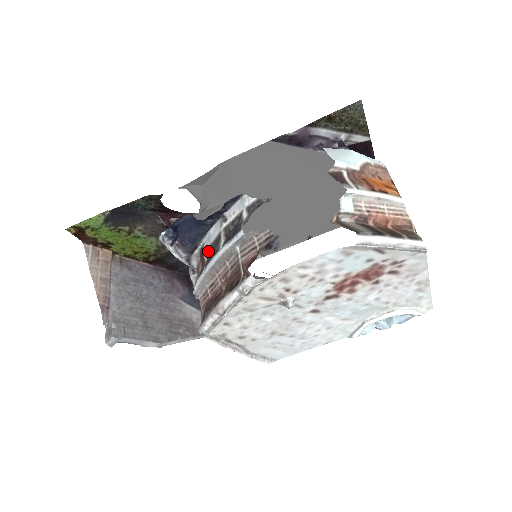
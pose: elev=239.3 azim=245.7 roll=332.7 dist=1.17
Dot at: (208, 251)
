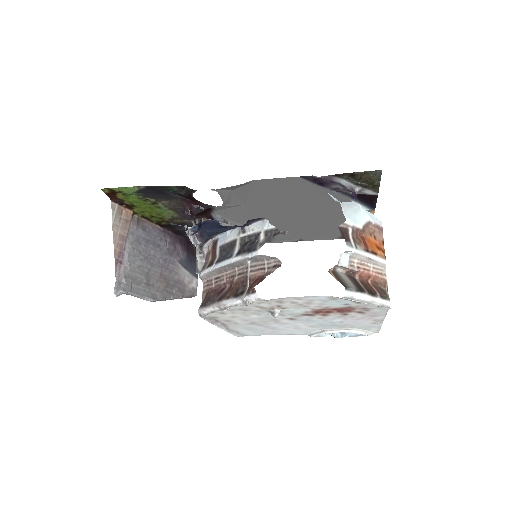
Dot at: (221, 248)
